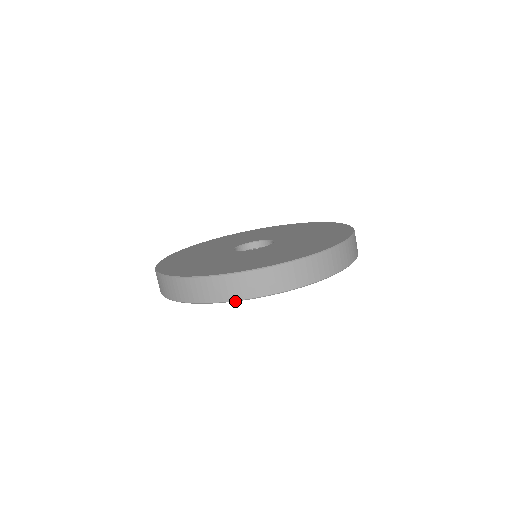
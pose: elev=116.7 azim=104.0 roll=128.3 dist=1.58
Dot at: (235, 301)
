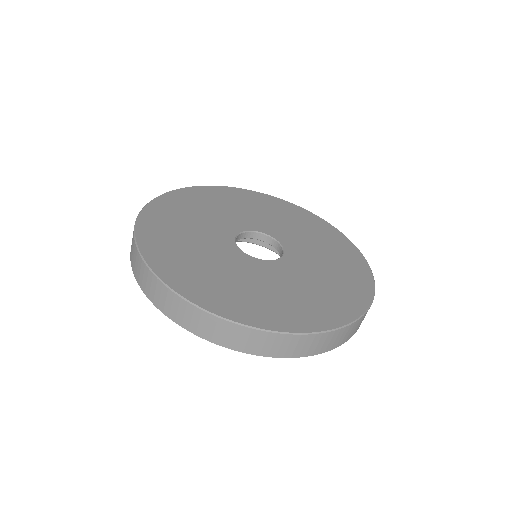
Dot at: (157, 307)
